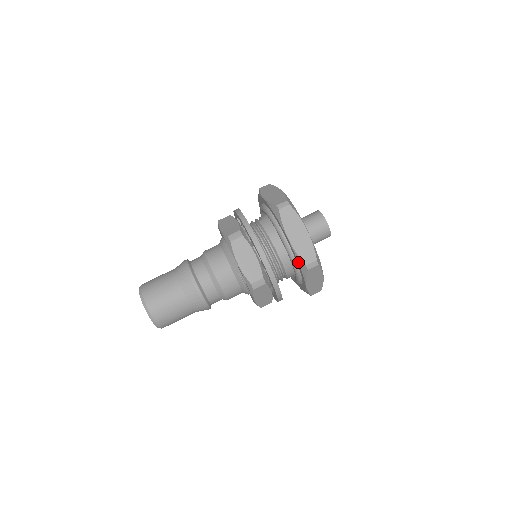
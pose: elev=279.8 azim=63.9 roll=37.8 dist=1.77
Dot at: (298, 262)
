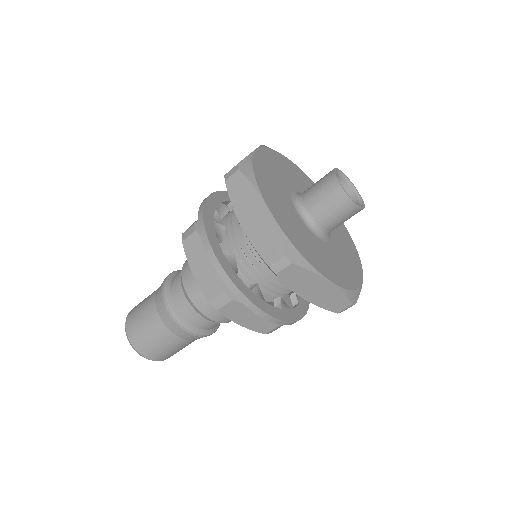
Dot at: (264, 262)
